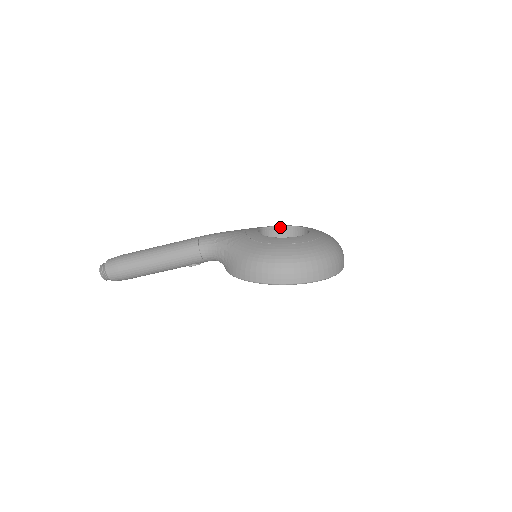
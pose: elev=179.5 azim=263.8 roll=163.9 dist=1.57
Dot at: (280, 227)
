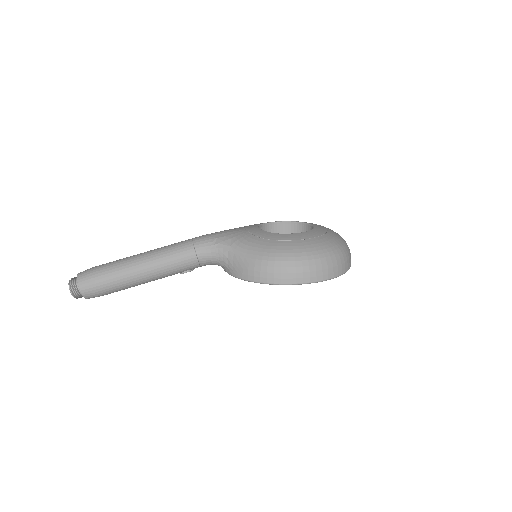
Dot at: (275, 223)
